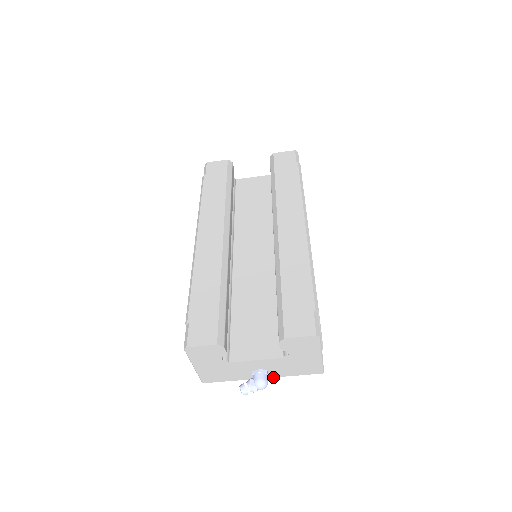
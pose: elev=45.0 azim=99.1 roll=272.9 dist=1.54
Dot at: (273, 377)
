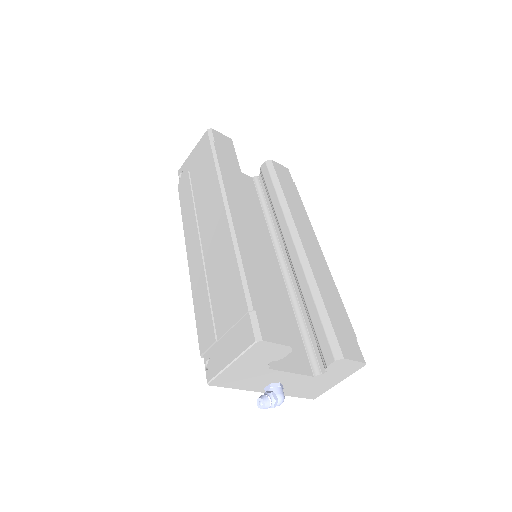
Dot at: occluded
